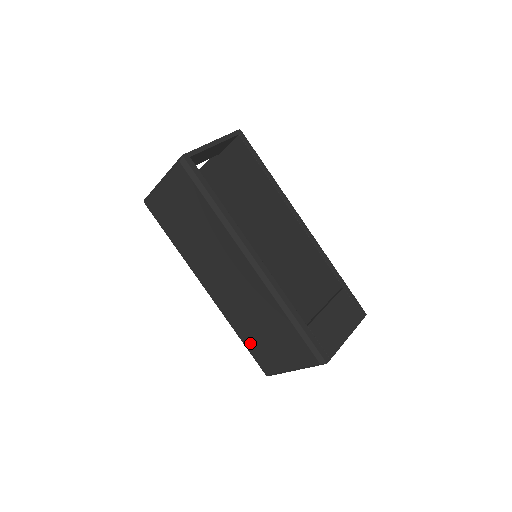
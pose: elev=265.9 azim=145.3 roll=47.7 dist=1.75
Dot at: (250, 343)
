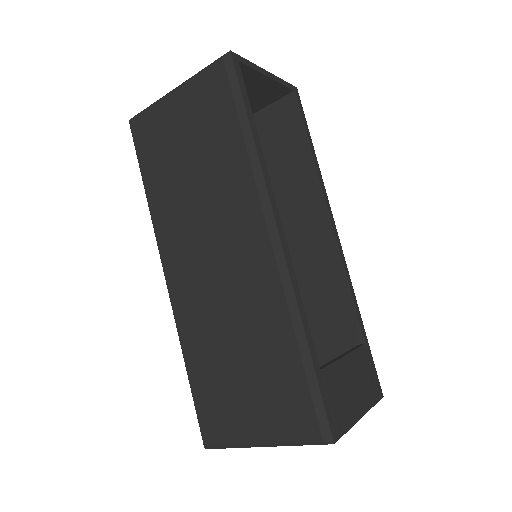
Dot at: (202, 381)
